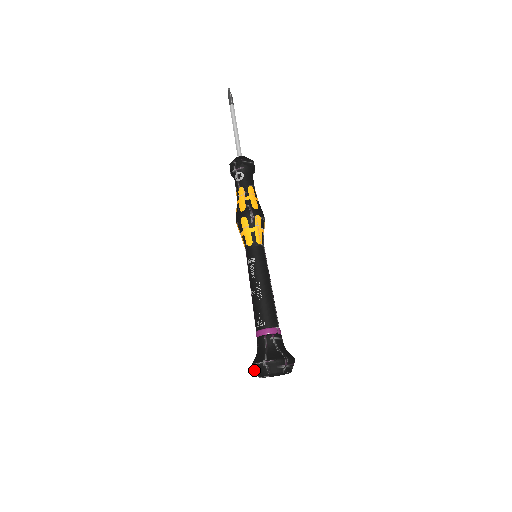
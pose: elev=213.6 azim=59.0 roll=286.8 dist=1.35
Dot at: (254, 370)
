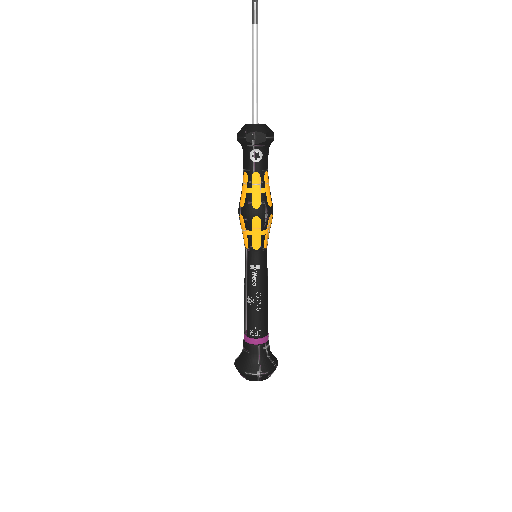
Dot at: (242, 374)
